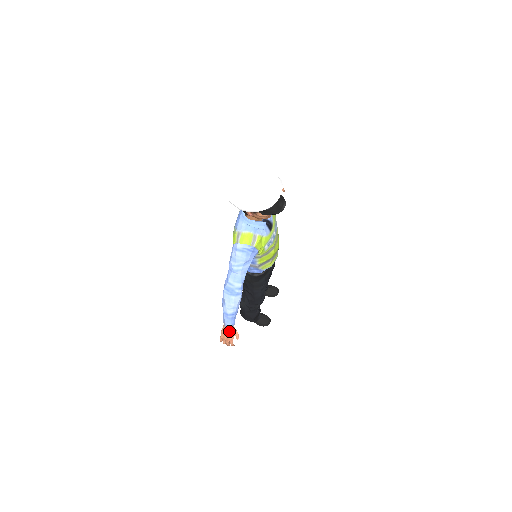
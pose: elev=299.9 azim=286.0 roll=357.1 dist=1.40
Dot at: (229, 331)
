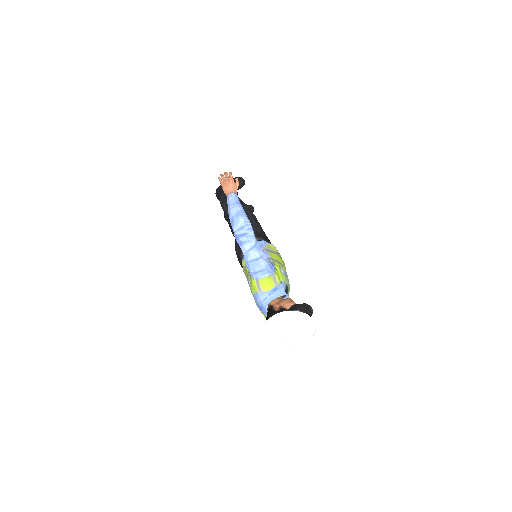
Dot at: occluded
